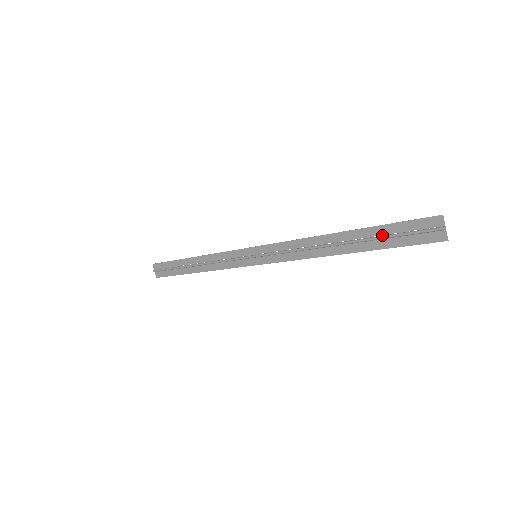
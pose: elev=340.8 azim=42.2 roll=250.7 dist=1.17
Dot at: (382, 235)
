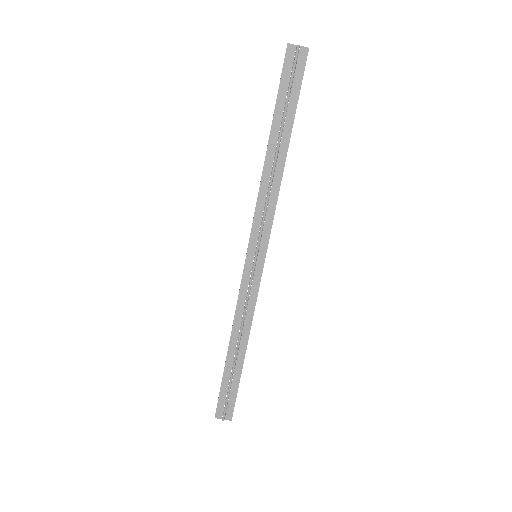
Dot at: (284, 105)
